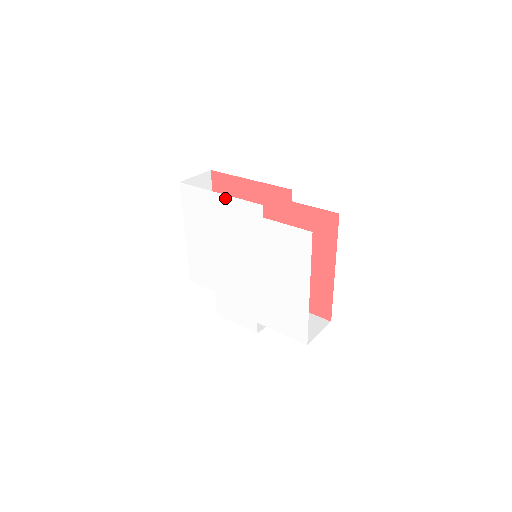
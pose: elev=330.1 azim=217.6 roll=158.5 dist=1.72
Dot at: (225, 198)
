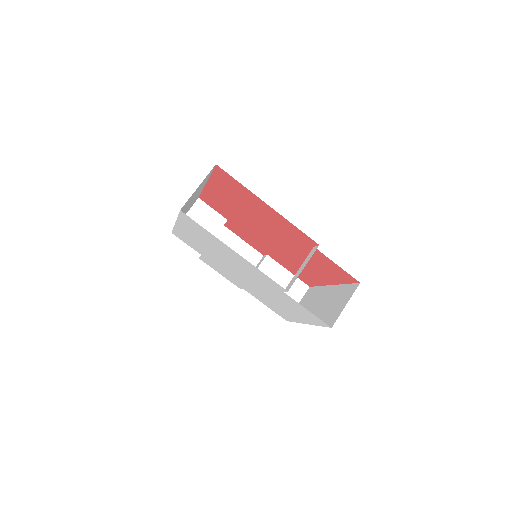
Dot at: (243, 259)
